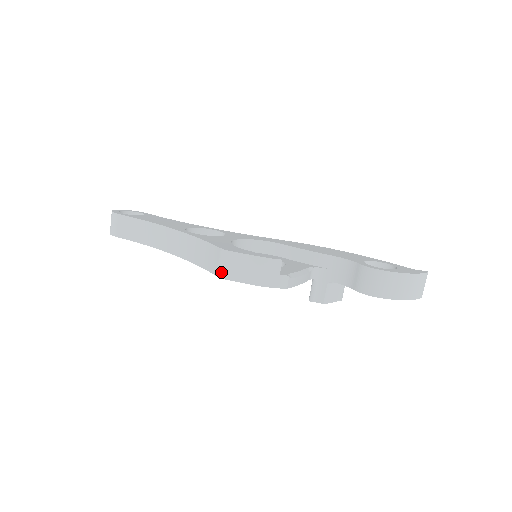
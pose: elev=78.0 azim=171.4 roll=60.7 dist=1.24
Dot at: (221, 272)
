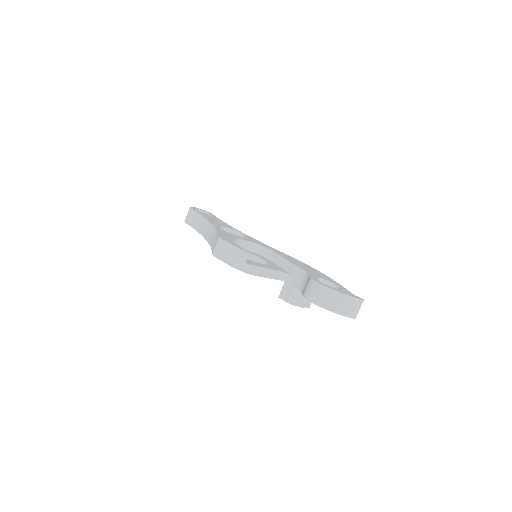
Dot at: (214, 251)
